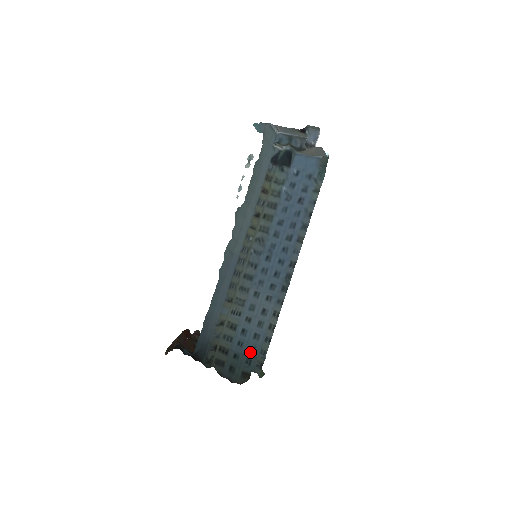
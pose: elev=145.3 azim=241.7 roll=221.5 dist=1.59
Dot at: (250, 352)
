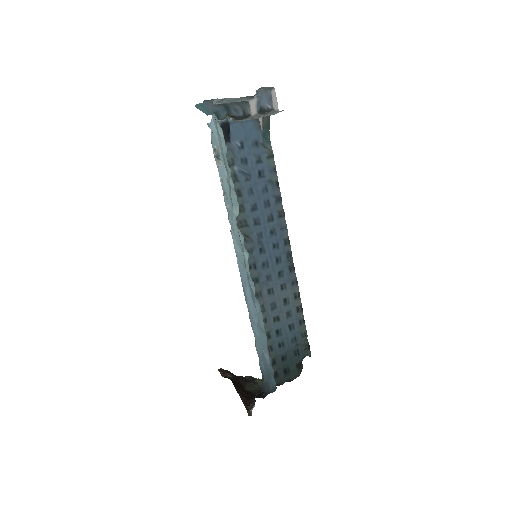
Dot at: (294, 344)
